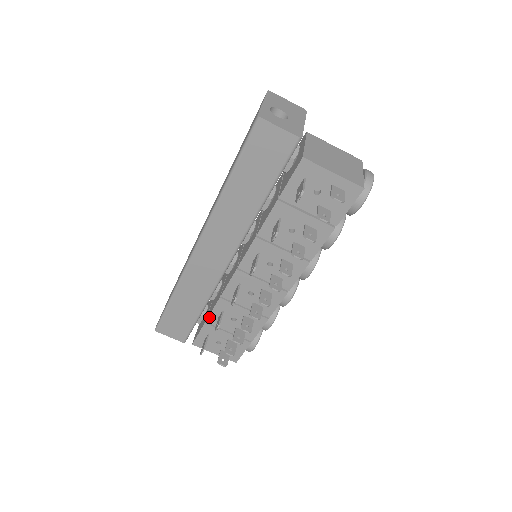
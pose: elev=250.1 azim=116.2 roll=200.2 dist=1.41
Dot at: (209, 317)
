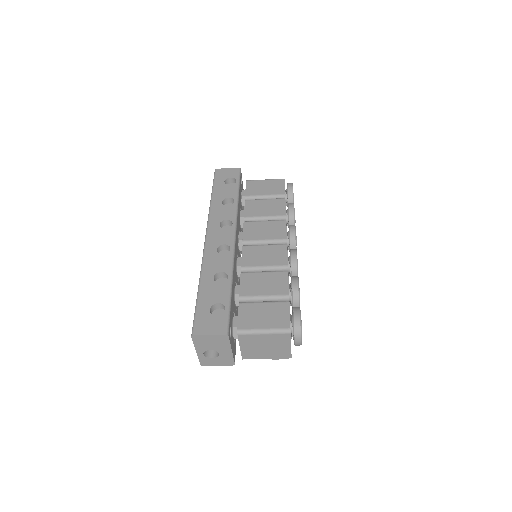
Dot at: occluded
